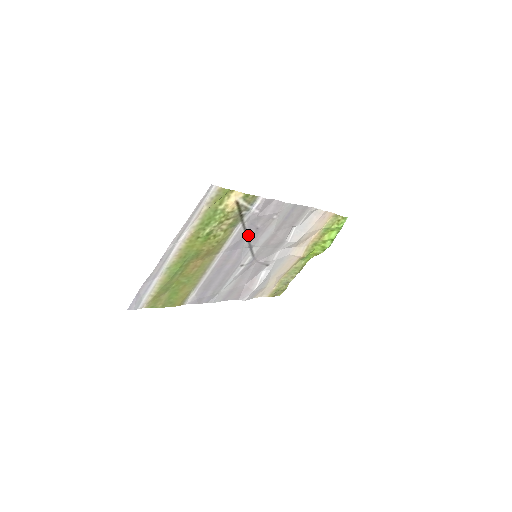
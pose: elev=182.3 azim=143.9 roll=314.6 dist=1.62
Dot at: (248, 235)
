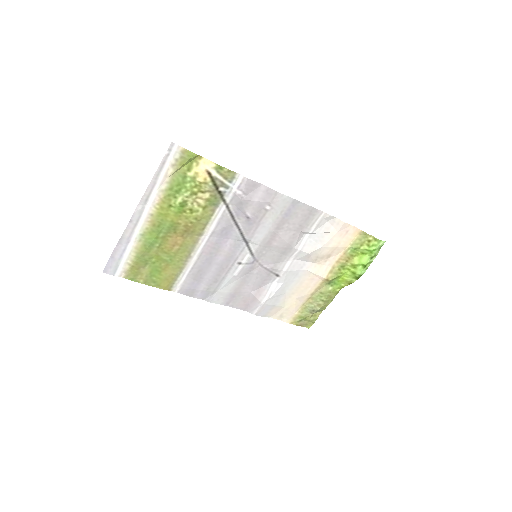
Dot at: (238, 223)
